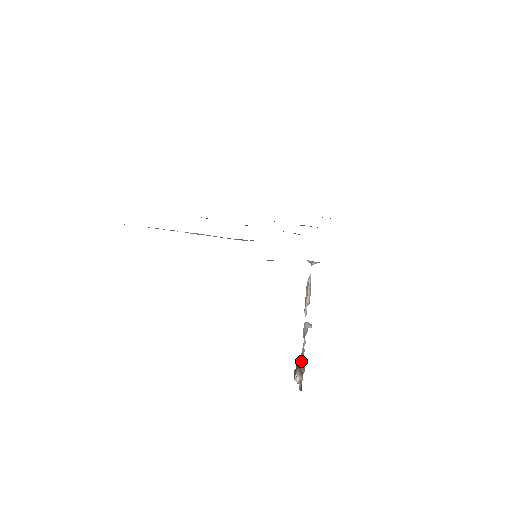
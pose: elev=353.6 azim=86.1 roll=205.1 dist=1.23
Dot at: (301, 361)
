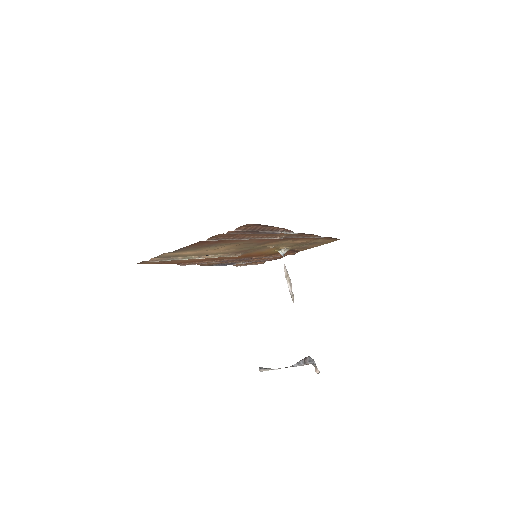
Dot at: (296, 364)
